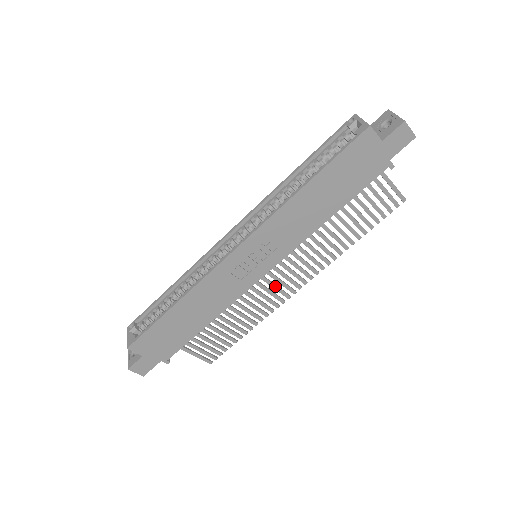
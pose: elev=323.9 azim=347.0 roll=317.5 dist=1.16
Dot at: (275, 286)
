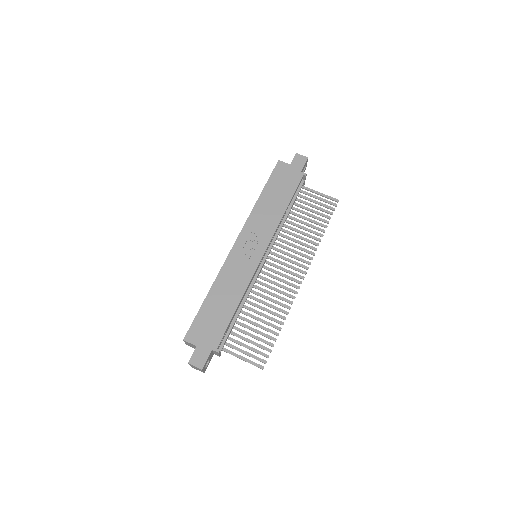
Dot at: (283, 280)
